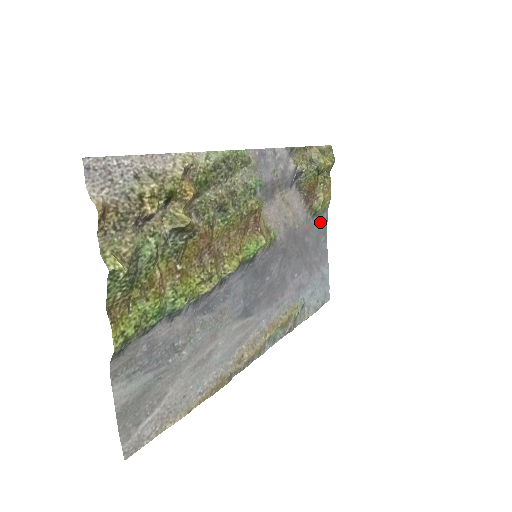
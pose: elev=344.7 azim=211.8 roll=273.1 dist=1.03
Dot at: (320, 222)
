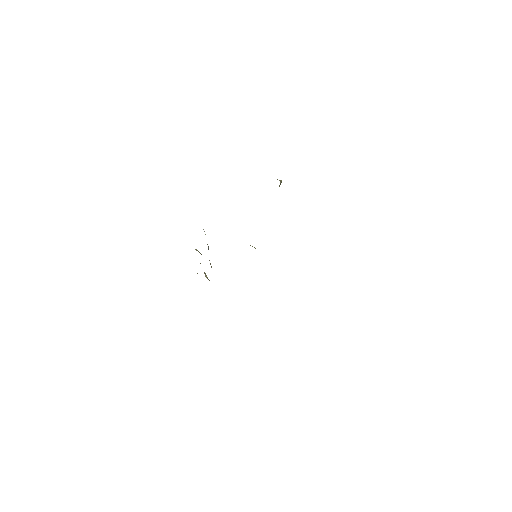
Dot at: occluded
